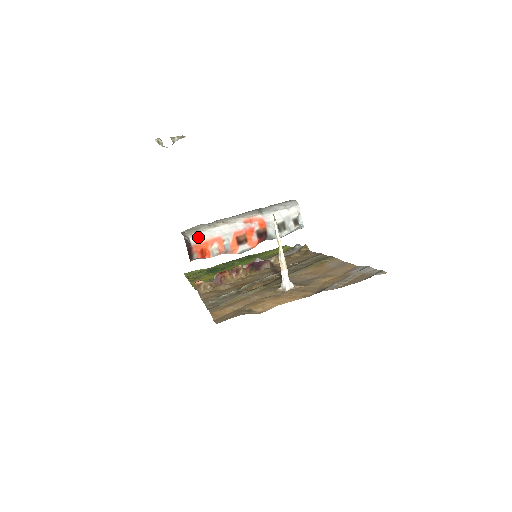
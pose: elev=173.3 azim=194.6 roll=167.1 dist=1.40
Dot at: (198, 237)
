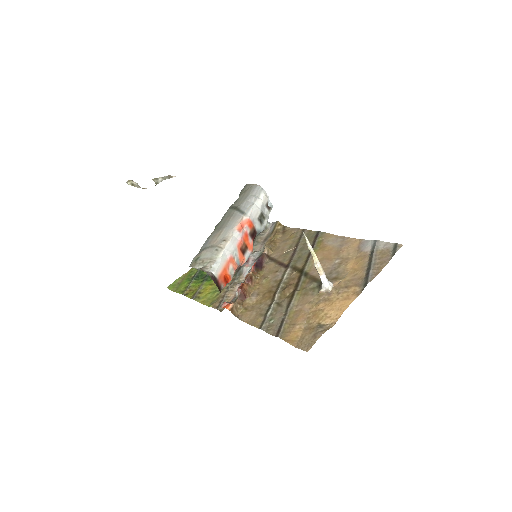
Dot at: (217, 268)
